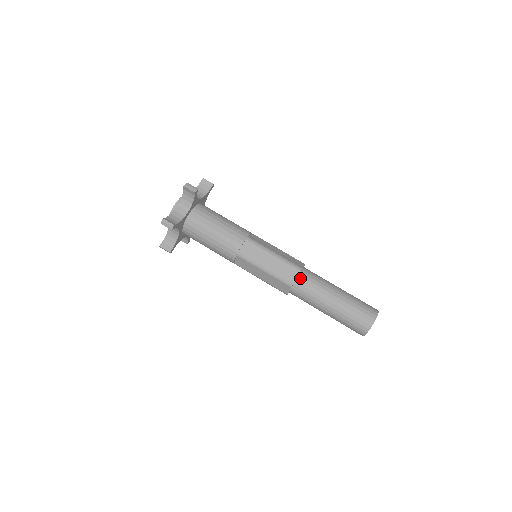
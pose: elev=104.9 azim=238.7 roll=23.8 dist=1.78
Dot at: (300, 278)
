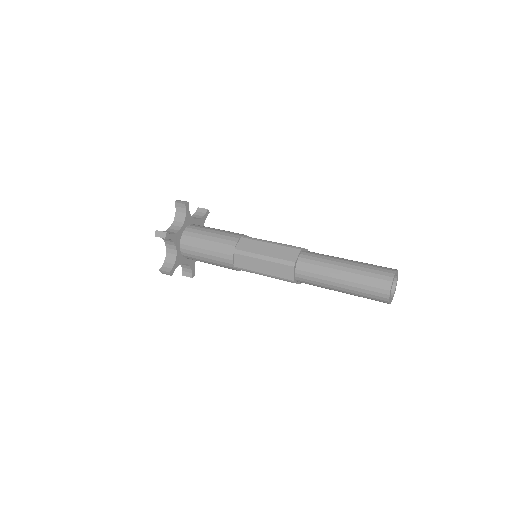
Dot at: (302, 256)
